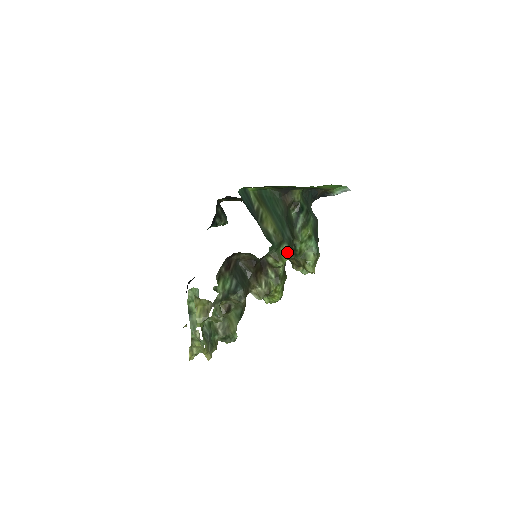
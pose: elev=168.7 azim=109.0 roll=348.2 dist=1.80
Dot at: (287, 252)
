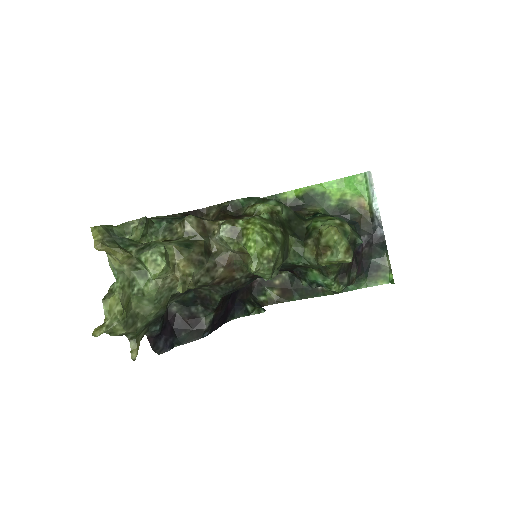
Dot at: occluded
